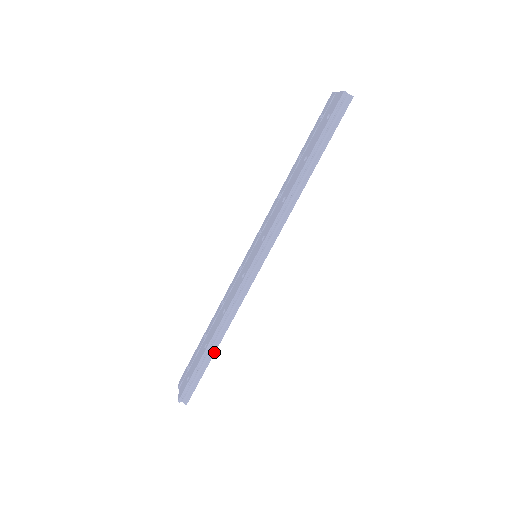
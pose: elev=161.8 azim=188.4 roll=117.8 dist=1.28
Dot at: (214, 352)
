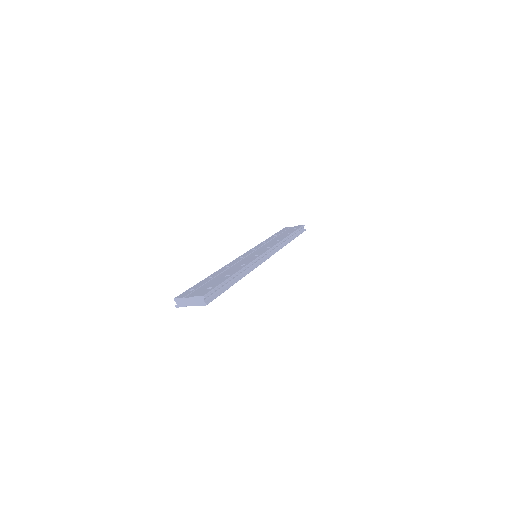
Dot at: (236, 282)
